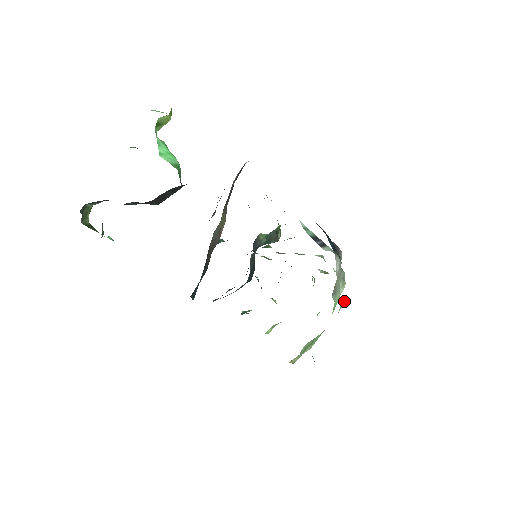
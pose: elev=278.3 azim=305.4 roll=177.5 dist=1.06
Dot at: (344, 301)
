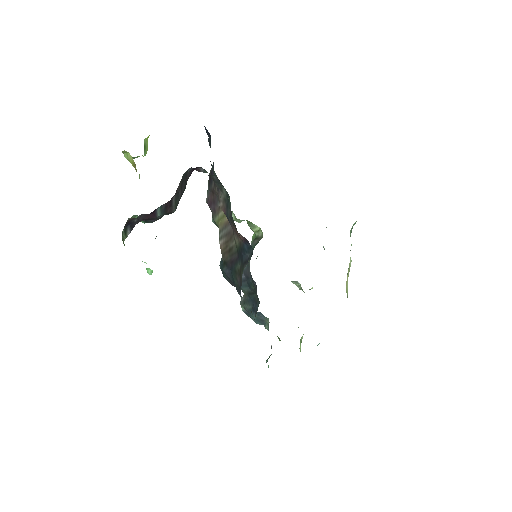
Dot at: occluded
